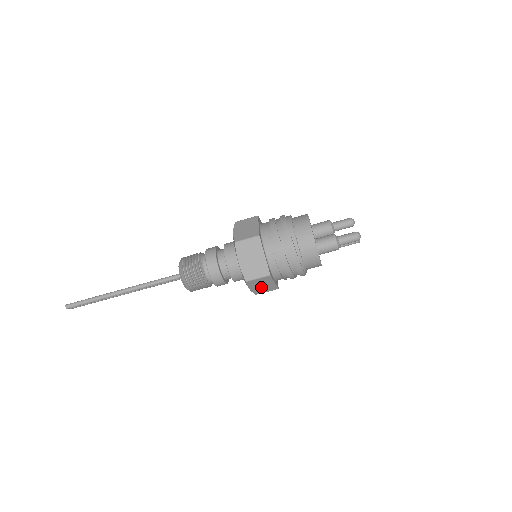
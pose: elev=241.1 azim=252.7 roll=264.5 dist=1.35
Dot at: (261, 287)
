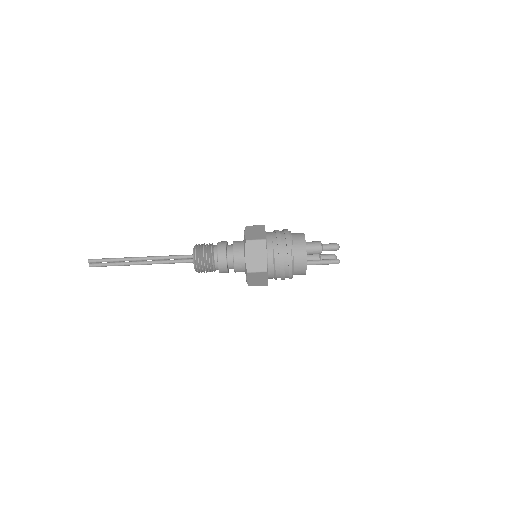
Dot at: (255, 259)
